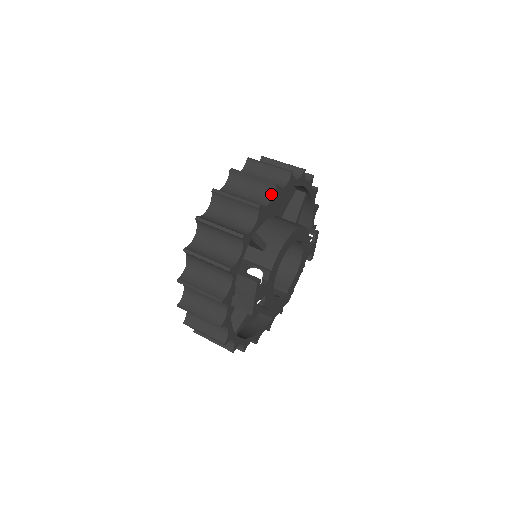
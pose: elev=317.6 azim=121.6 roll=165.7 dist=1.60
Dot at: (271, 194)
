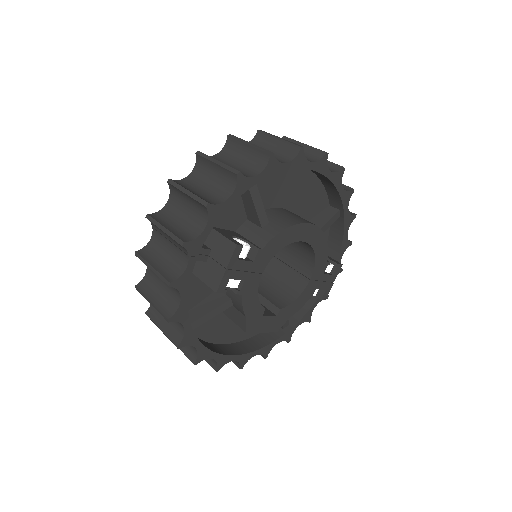
Dot at: (292, 156)
